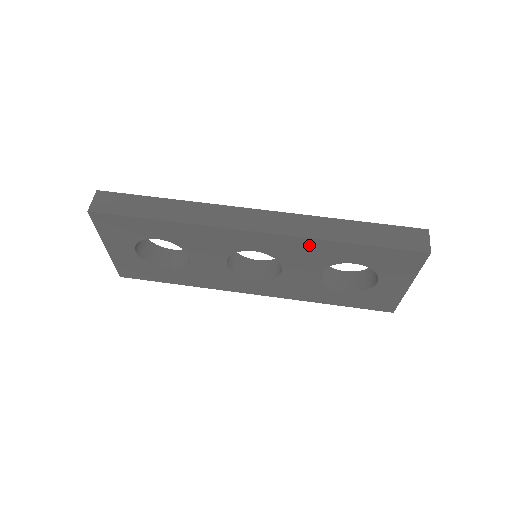
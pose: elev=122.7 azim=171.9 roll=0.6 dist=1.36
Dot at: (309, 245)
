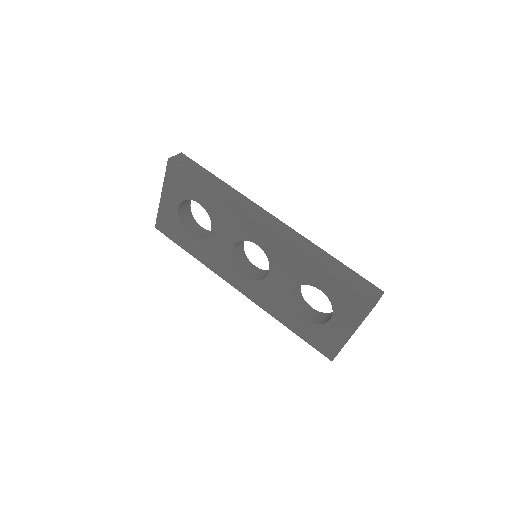
Dot at: (296, 256)
